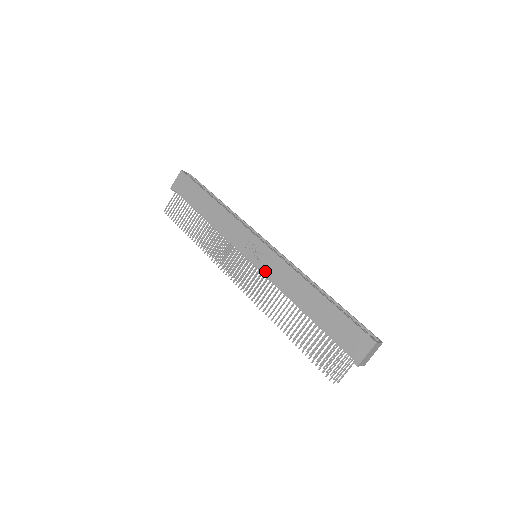
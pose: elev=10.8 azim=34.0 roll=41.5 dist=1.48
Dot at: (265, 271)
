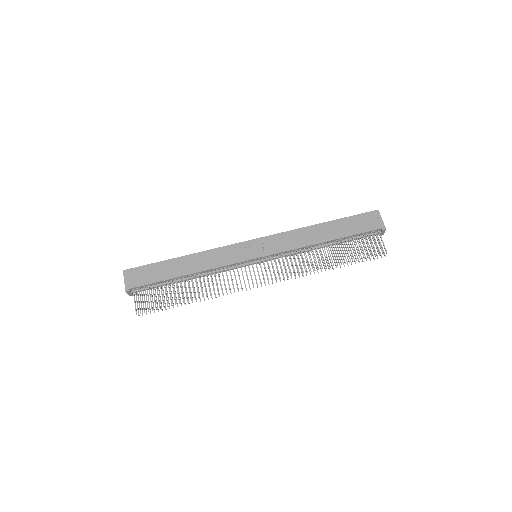
Dot at: (277, 250)
